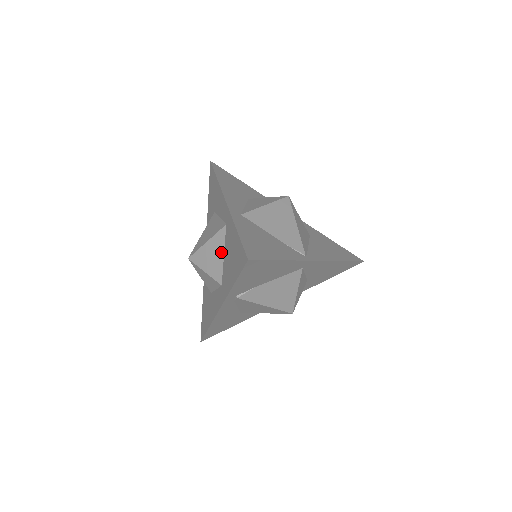
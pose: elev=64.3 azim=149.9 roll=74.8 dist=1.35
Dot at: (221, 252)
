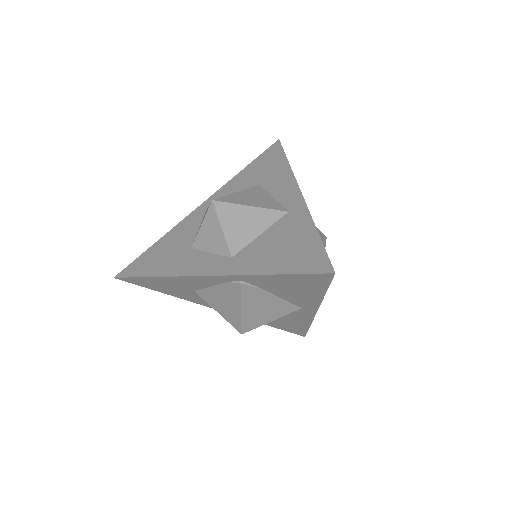
Dot at: (260, 229)
